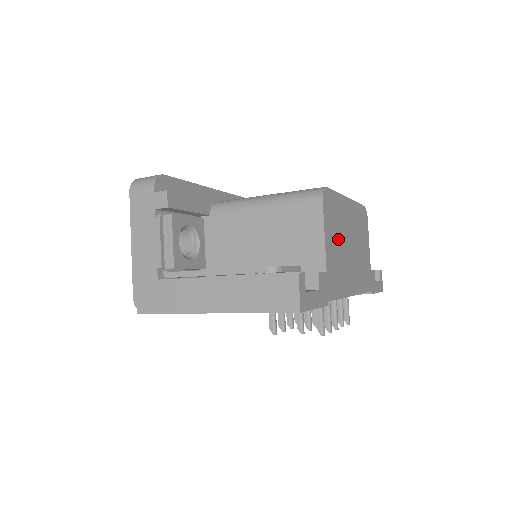
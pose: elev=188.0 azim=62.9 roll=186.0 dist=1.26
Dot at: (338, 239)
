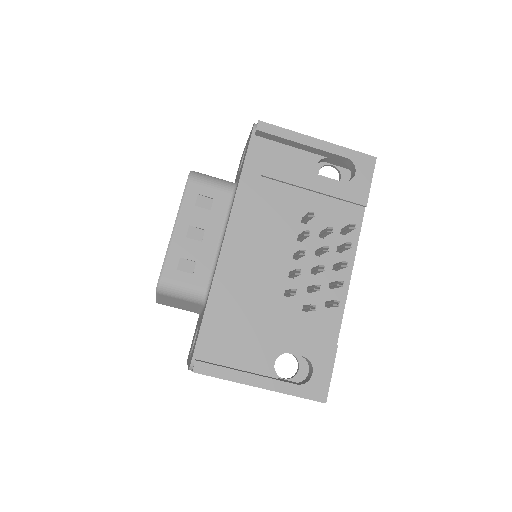
Dot at: occluded
